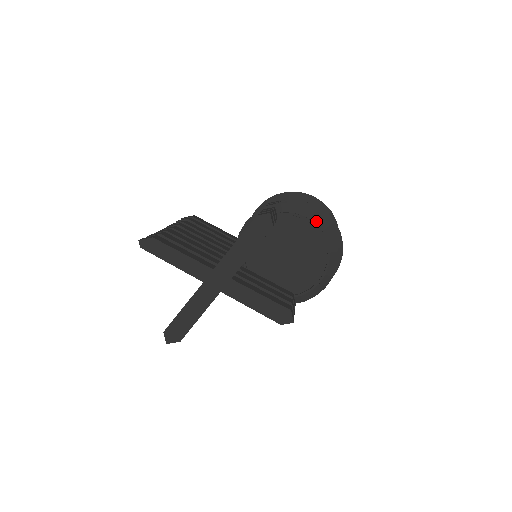
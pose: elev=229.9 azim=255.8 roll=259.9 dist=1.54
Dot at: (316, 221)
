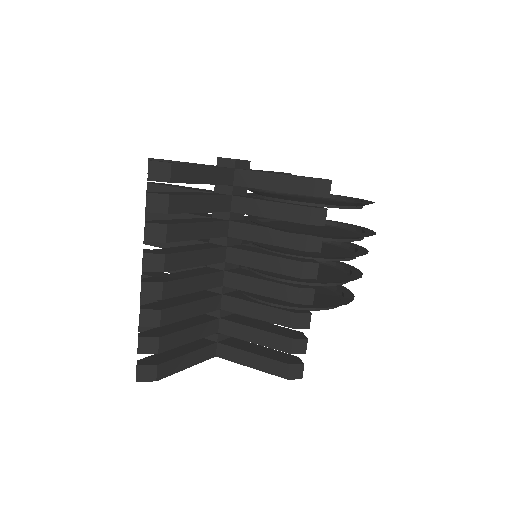
Dot at: occluded
